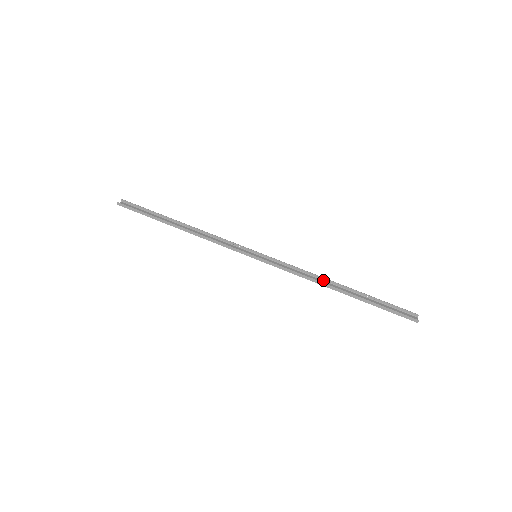
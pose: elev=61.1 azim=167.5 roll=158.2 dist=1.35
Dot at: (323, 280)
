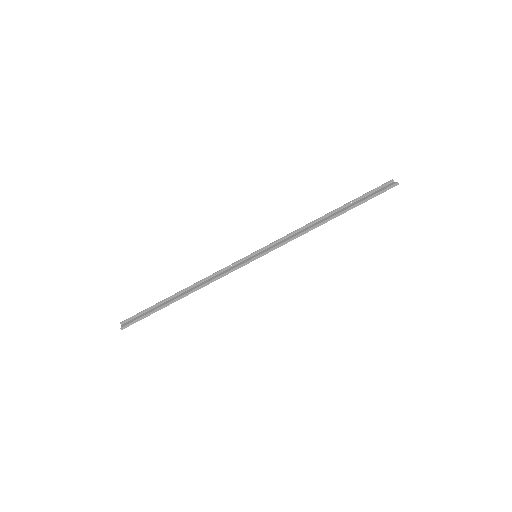
Dot at: (314, 223)
